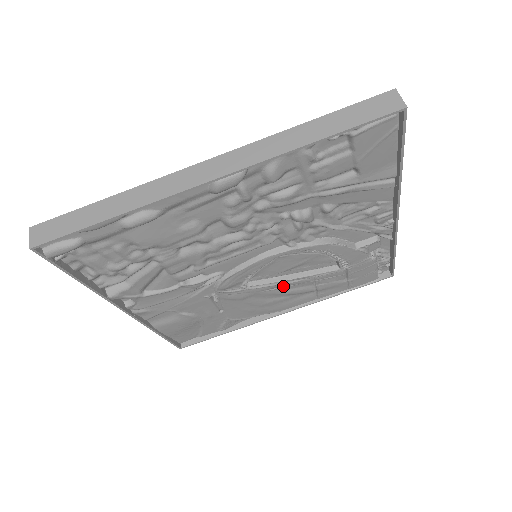
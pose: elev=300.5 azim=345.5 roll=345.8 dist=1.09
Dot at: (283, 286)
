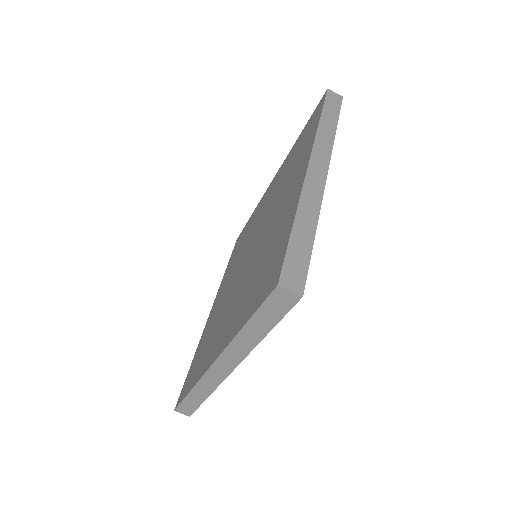
Dot at: occluded
